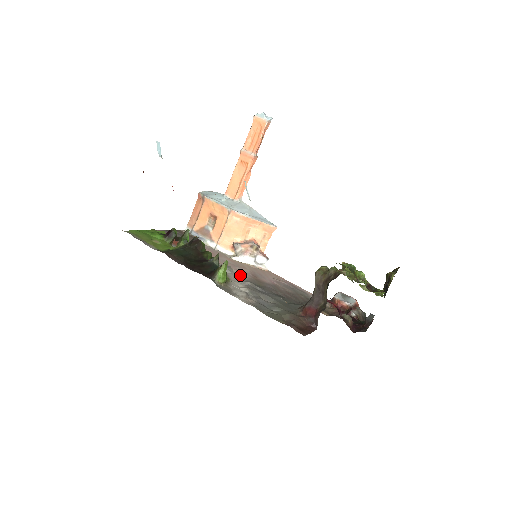
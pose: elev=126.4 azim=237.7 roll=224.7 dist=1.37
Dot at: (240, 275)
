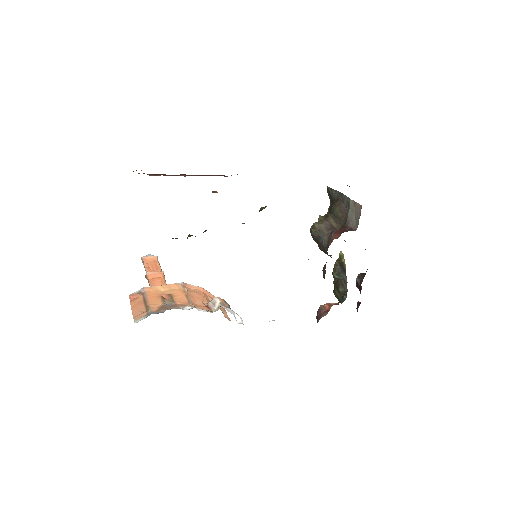
Dot at: occluded
